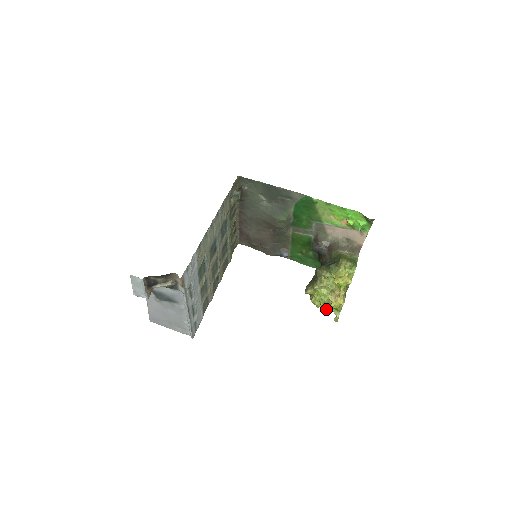
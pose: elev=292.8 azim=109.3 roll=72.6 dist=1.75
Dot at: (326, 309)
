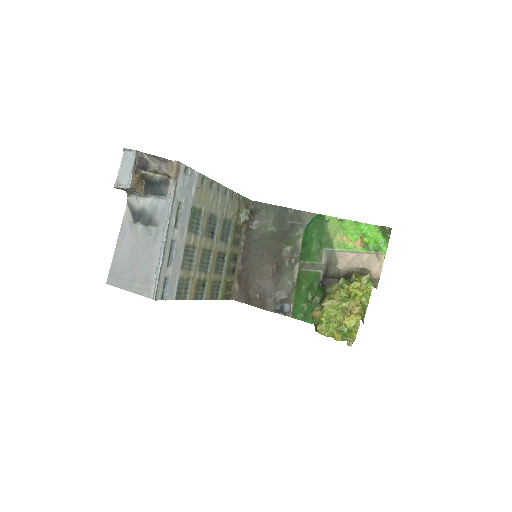
Dot at: (336, 333)
